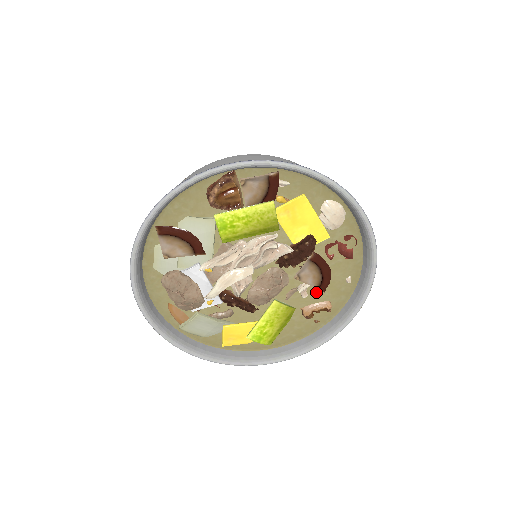
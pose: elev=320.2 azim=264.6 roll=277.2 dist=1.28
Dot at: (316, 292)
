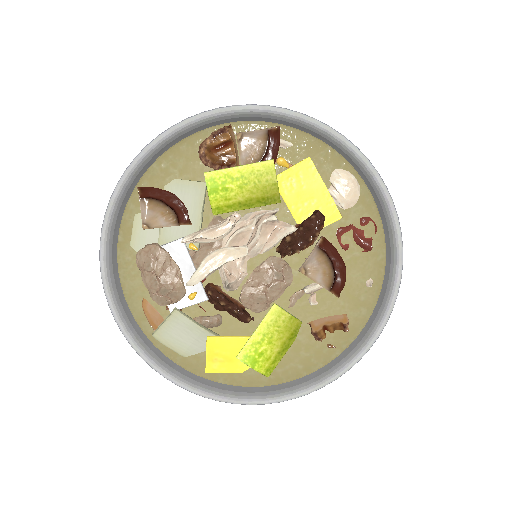
Dot at: (328, 299)
